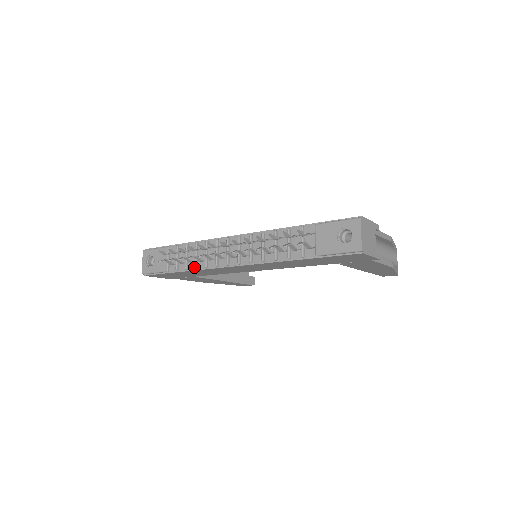
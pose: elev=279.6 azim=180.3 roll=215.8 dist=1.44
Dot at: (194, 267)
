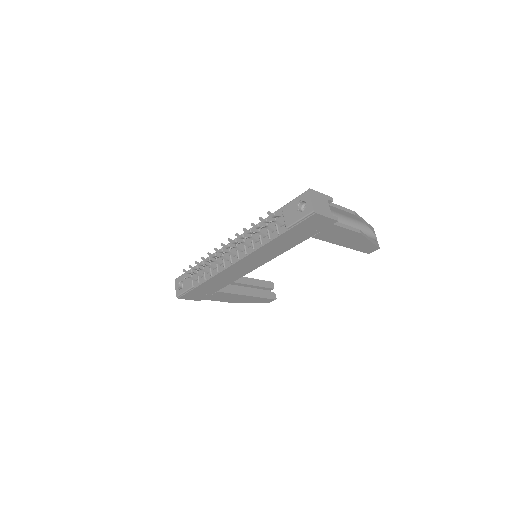
Dot at: (210, 276)
